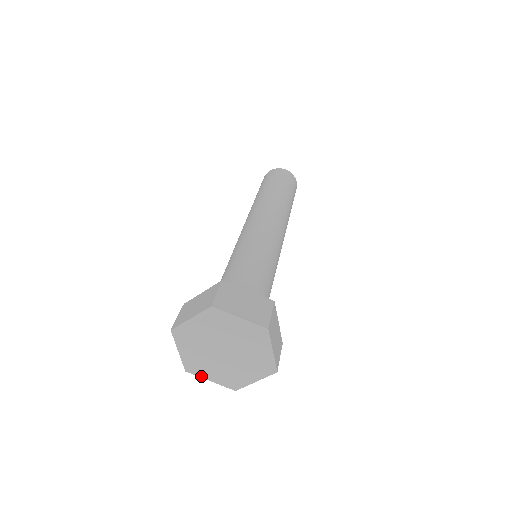
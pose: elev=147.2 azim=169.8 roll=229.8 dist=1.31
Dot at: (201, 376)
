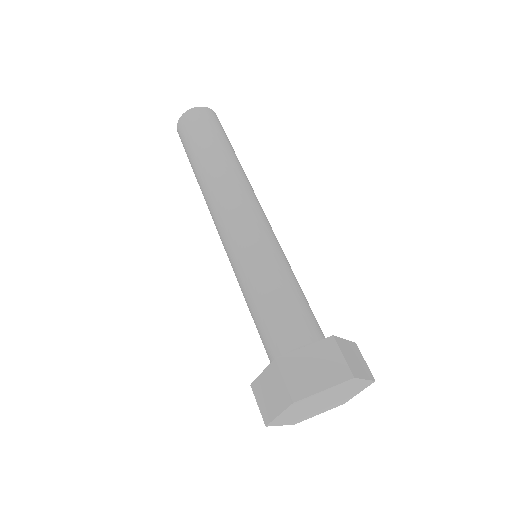
Dot at: occluded
